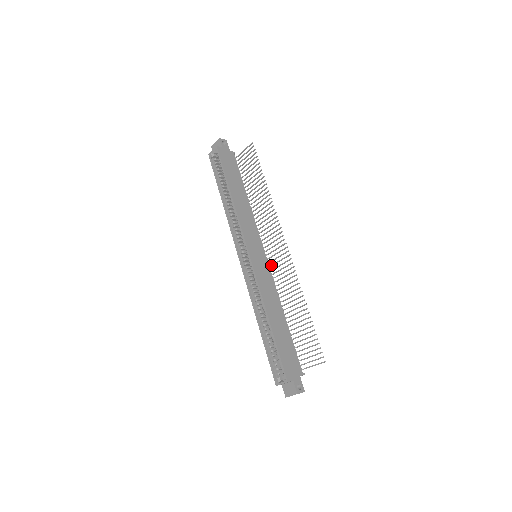
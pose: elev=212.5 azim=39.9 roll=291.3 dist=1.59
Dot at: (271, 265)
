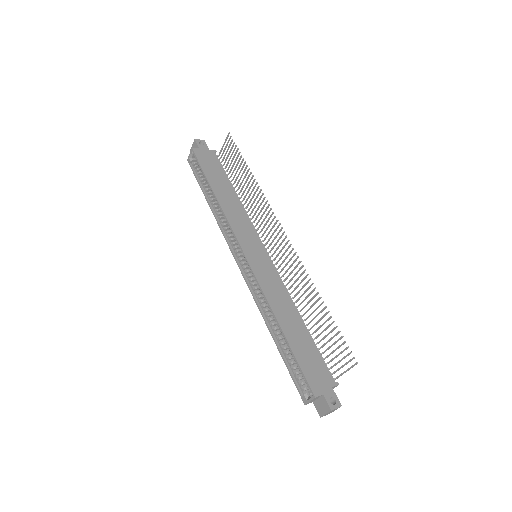
Dot at: (276, 262)
